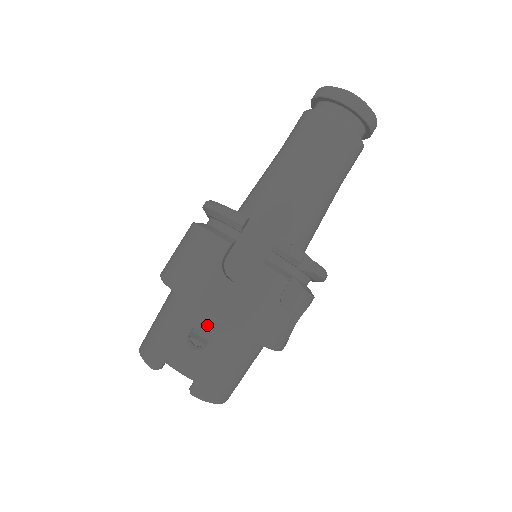
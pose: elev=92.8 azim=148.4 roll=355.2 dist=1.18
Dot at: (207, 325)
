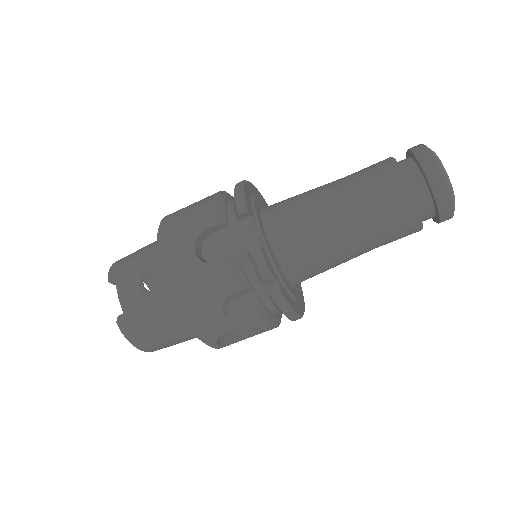
Dot at: (161, 276)
